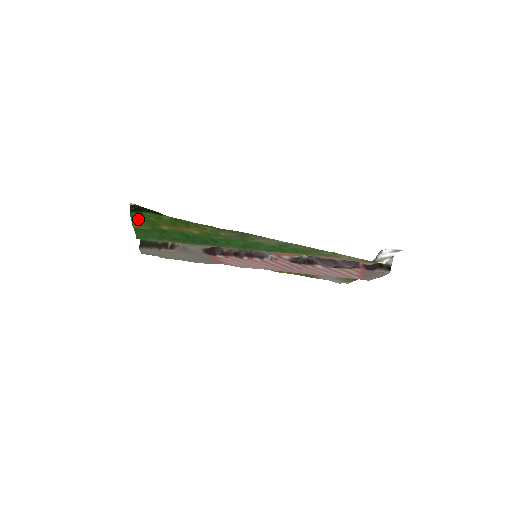
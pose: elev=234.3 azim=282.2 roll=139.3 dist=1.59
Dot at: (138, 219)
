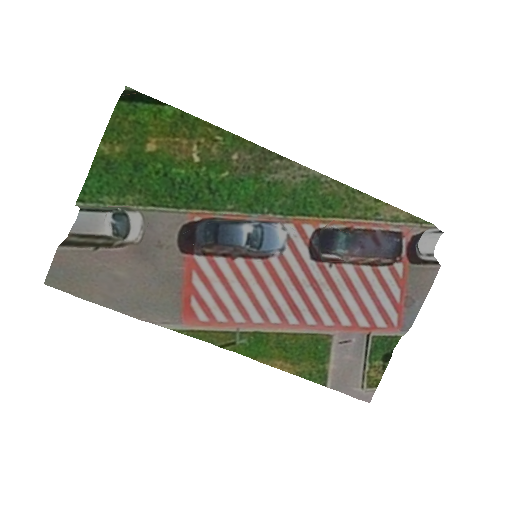
Dot at: (121, 120)
